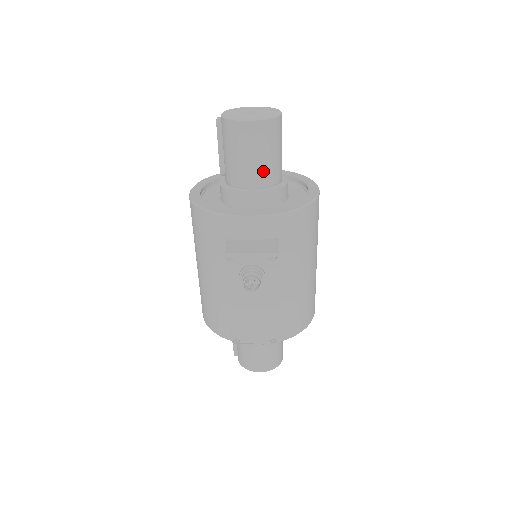
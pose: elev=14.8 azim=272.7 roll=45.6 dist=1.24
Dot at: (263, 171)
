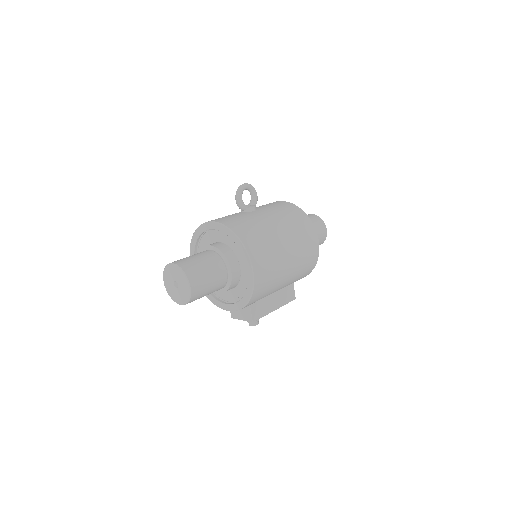
Dot at: occluded
